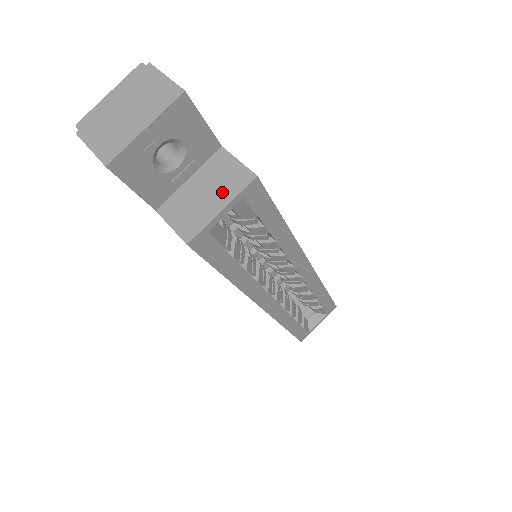
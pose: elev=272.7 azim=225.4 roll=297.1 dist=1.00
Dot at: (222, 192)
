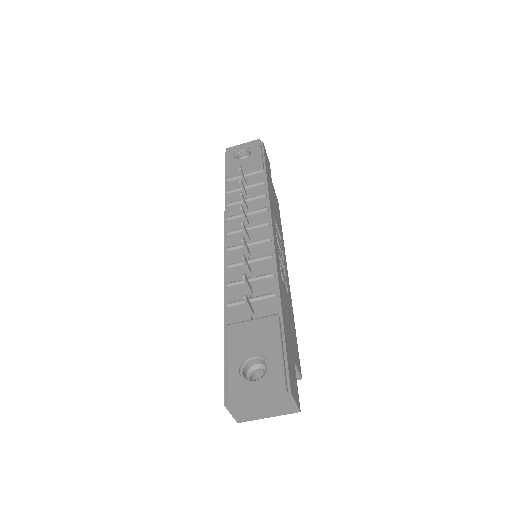
Dot at: occluded
